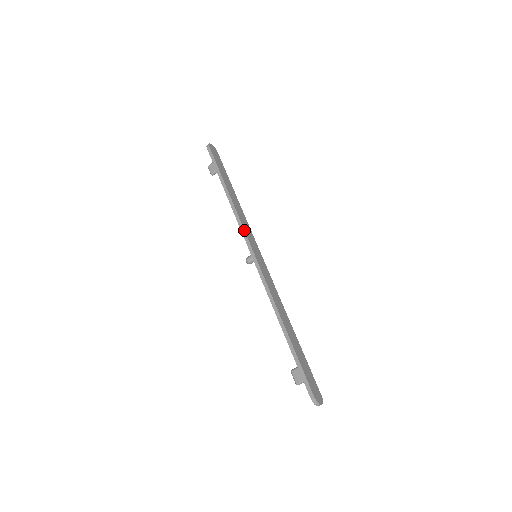
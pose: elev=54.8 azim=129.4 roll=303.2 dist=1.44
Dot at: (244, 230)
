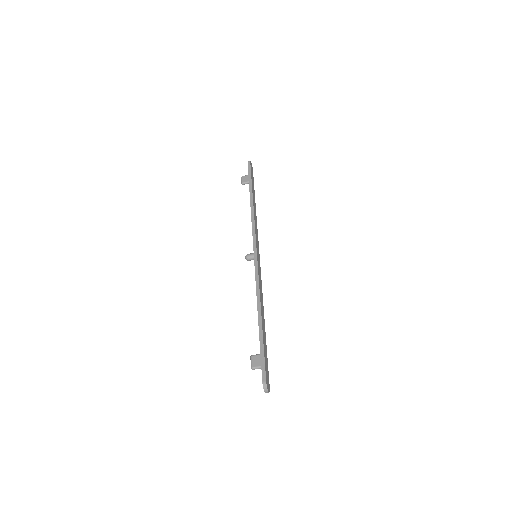
Dot at: (255, 232)
